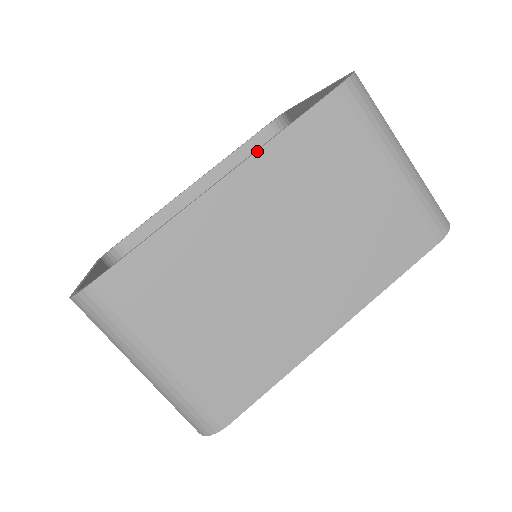
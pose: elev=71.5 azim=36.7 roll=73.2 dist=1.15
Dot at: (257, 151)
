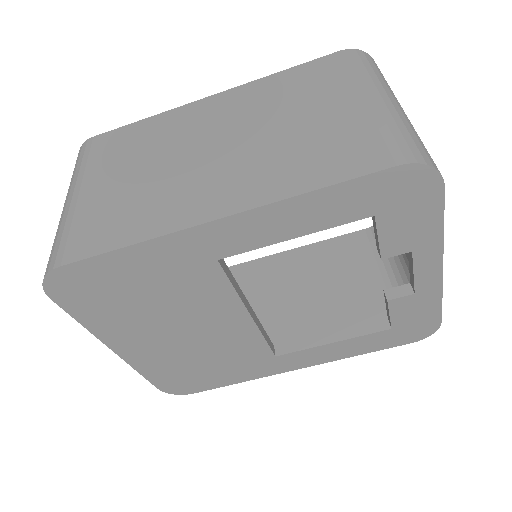
Dot at: (248, 83)
